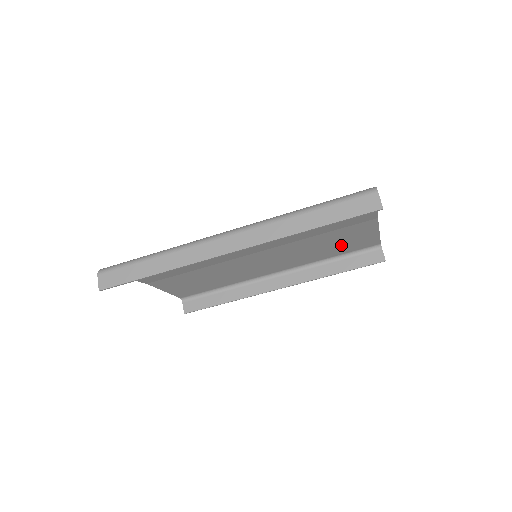
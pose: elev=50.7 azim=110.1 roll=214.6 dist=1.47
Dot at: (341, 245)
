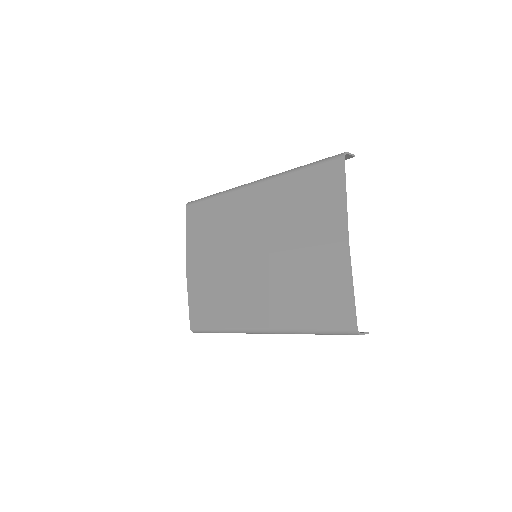
Dot at: (311, 198)
